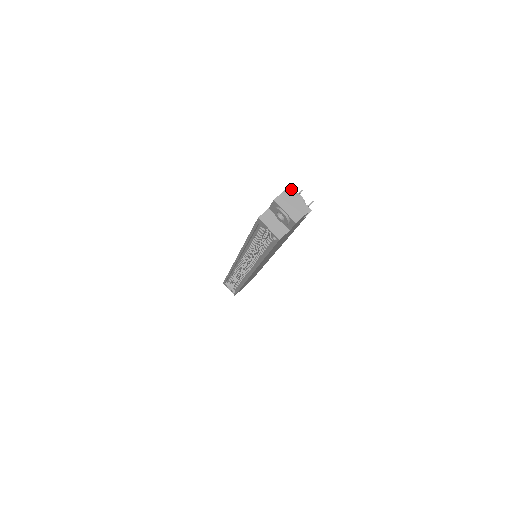
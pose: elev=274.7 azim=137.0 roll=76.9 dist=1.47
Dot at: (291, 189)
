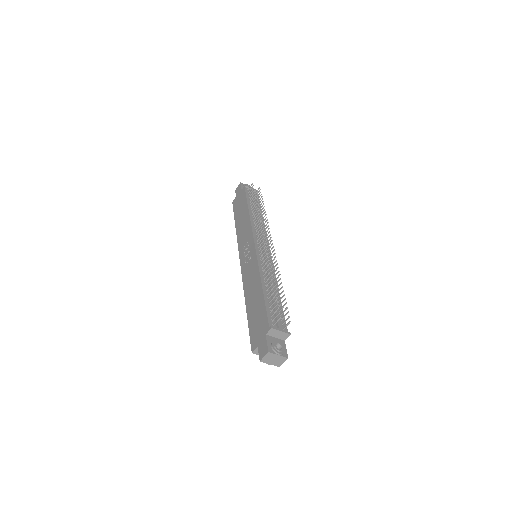
Dot at: (271, 328)
